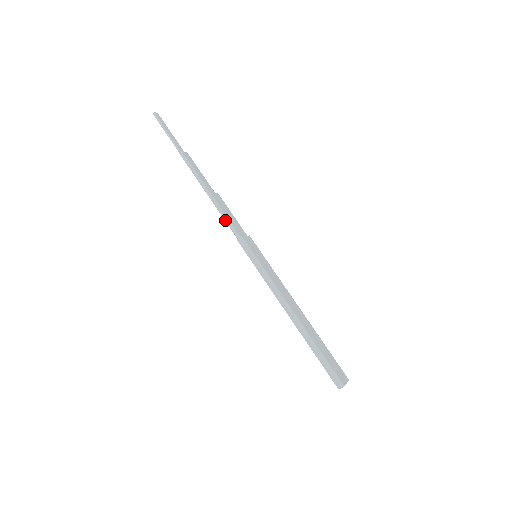
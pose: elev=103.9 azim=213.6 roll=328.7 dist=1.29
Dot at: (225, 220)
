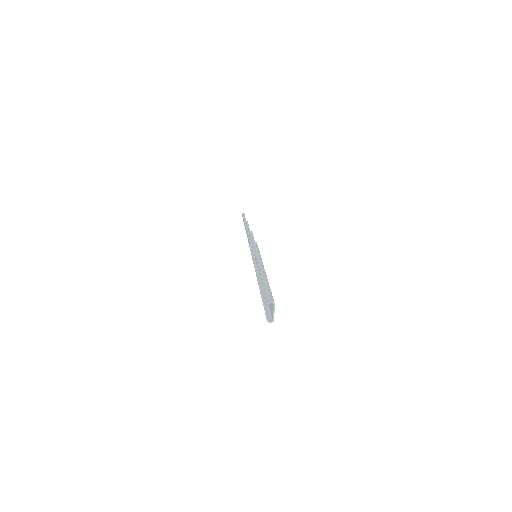
Dot at: (251, 238)
